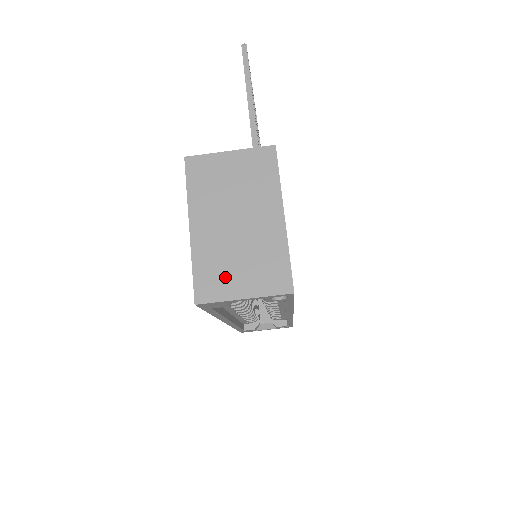
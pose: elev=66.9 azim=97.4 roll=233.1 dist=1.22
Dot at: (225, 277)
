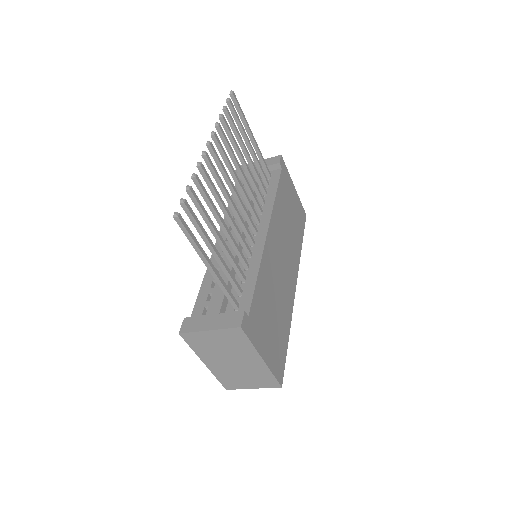
Dot at: (238, 382)
